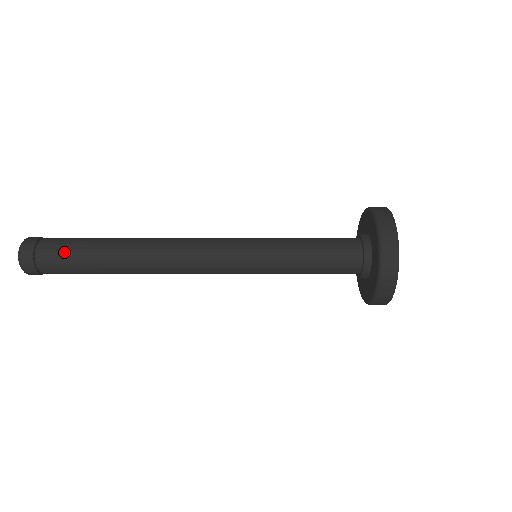
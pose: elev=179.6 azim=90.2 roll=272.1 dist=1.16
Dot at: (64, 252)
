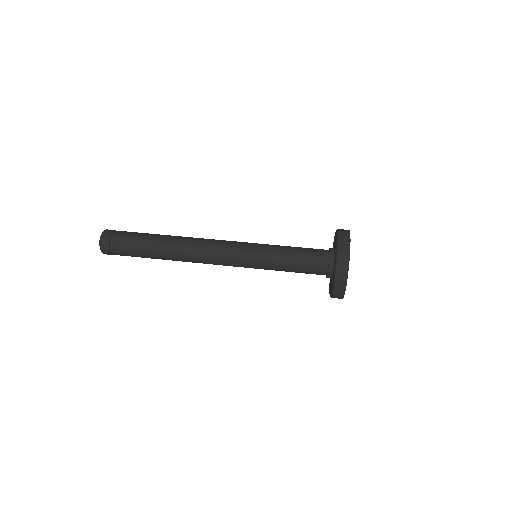
Dot at: (128, 244)
